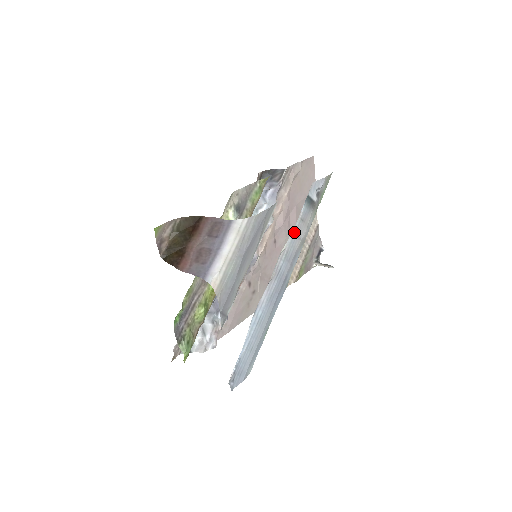
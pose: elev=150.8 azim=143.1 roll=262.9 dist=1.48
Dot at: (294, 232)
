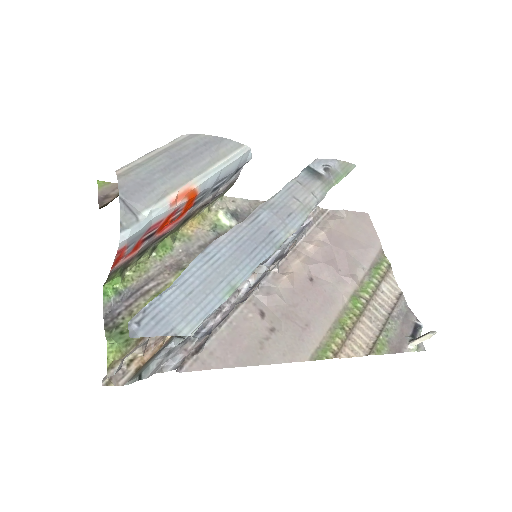
Dot at: (285, 190)
